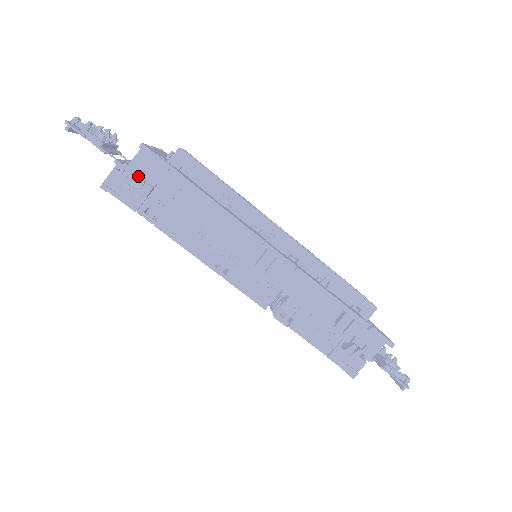
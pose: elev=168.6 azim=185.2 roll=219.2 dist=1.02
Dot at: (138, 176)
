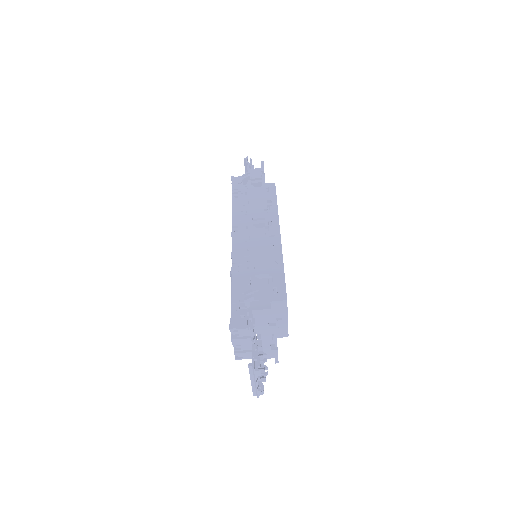
Dot at: occluded
